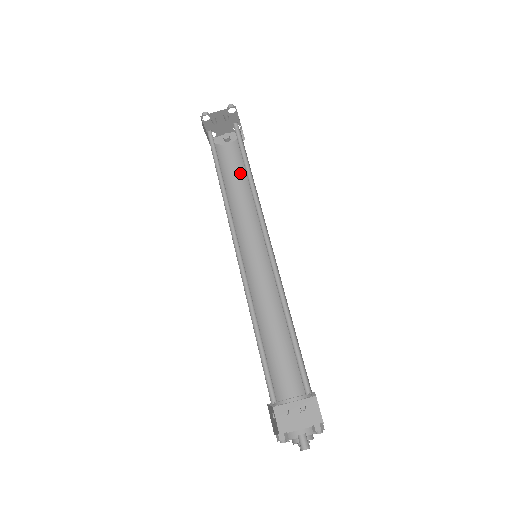
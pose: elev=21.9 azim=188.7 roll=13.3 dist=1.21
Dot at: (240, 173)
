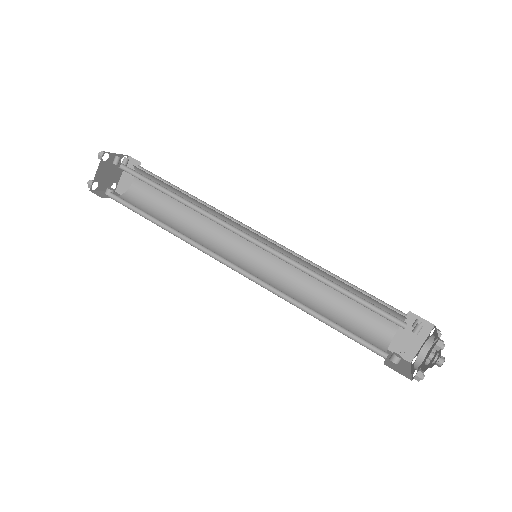
Dot at: (155, 216)
